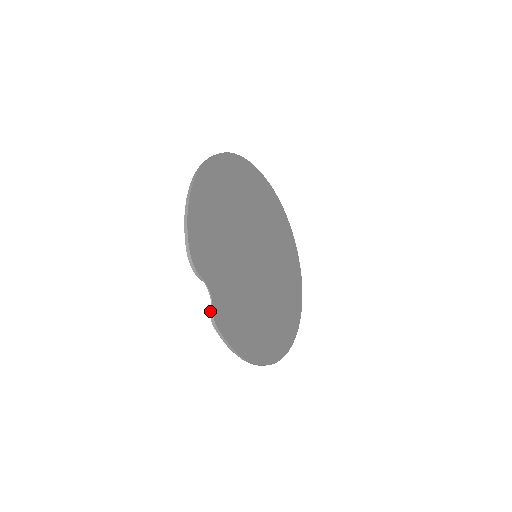
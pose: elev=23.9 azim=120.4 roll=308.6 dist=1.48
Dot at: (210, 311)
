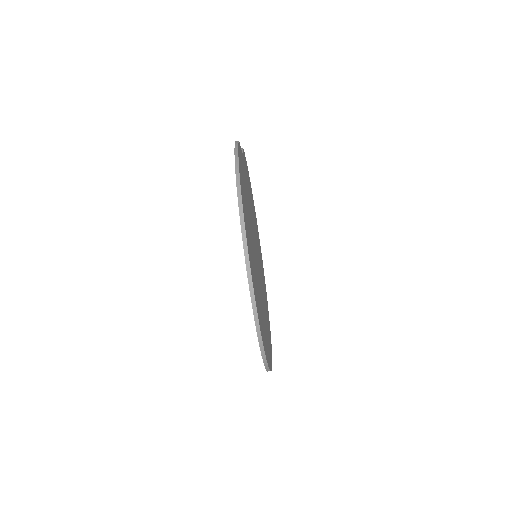
Dot at: occluded
